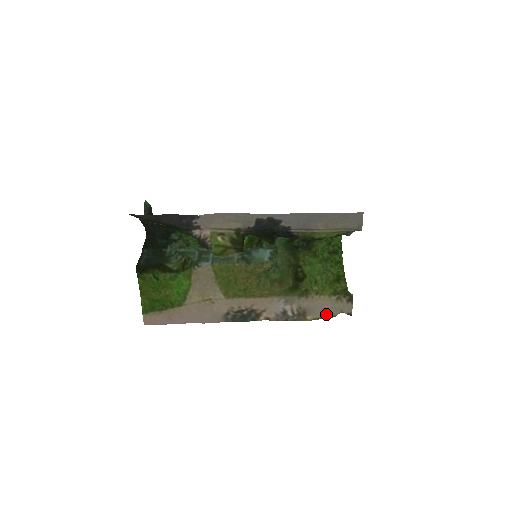
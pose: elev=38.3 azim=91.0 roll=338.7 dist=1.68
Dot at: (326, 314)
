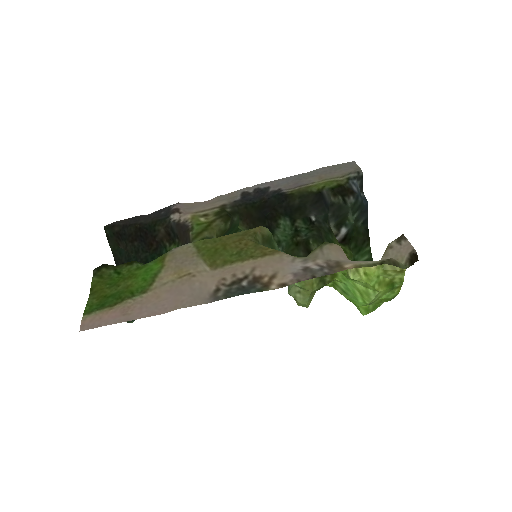
Dot at: (375, 261)
